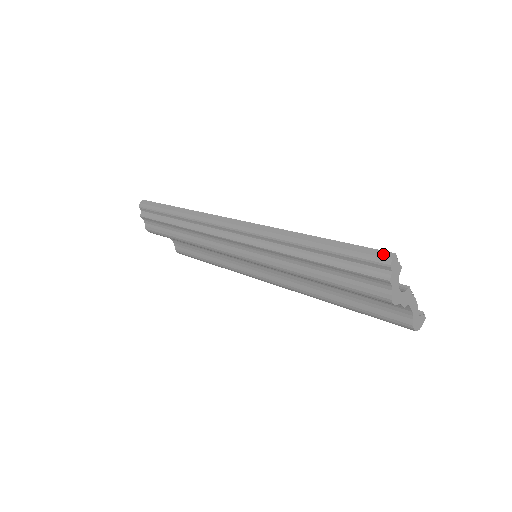
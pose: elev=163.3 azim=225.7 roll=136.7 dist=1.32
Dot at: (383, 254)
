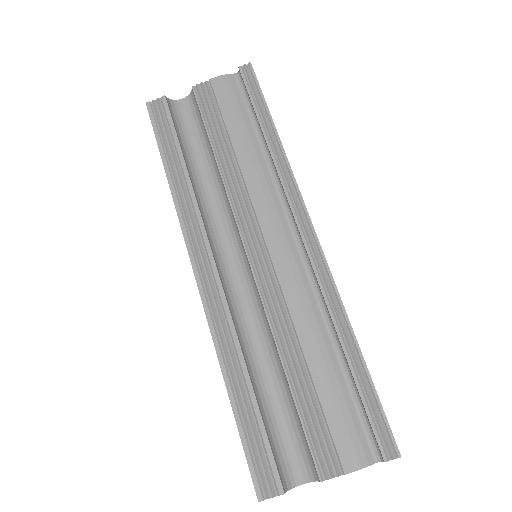
Dot at: (255, 488)
